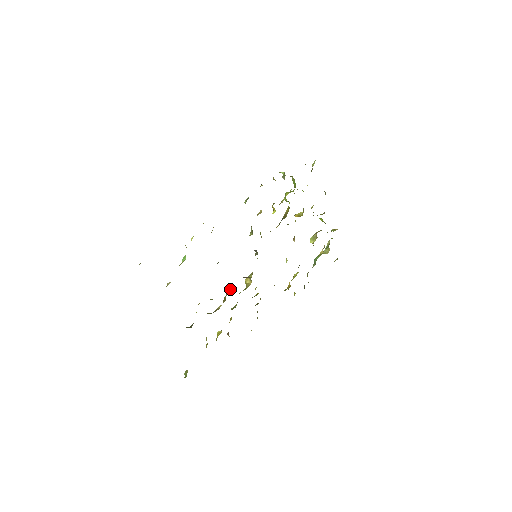
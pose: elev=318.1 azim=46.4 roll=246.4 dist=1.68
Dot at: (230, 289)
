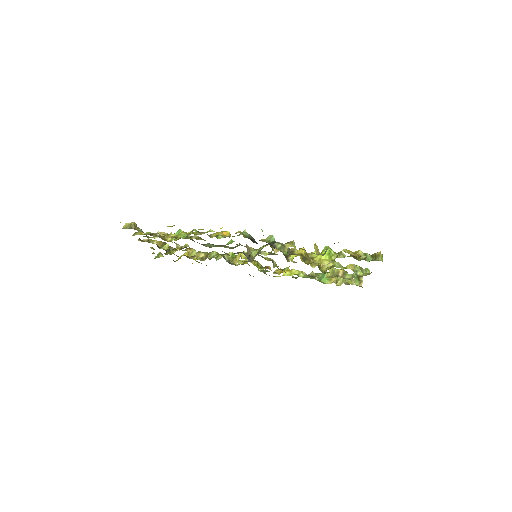
Dot at: occluded
